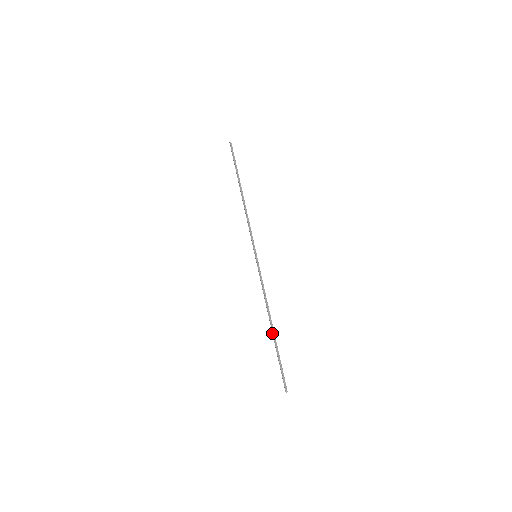
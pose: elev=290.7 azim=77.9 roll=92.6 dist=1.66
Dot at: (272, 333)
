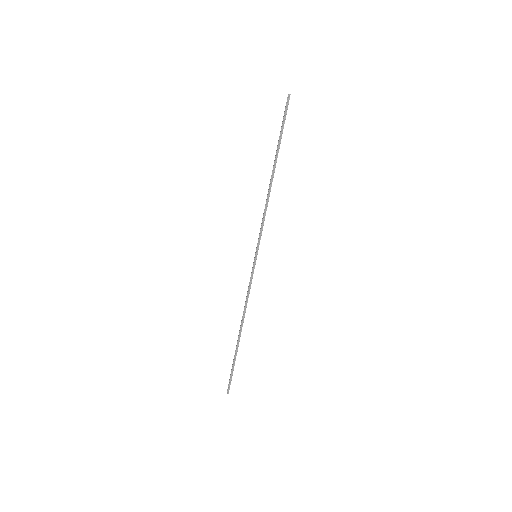
Dot at: occluded
